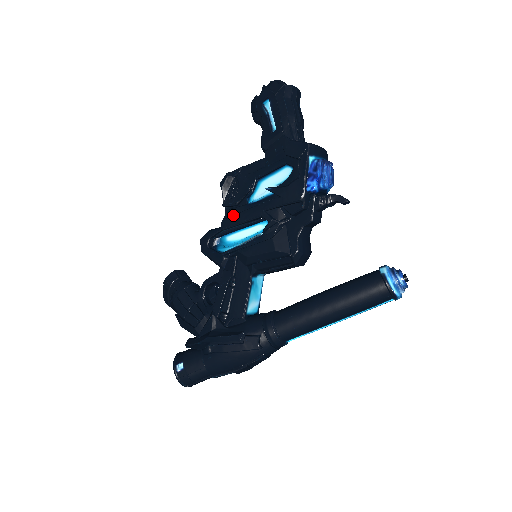
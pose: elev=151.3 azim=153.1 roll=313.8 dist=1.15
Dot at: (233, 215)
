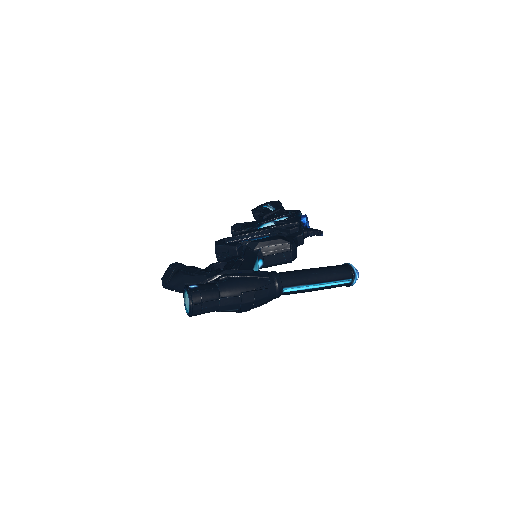
Dot at: occluded
